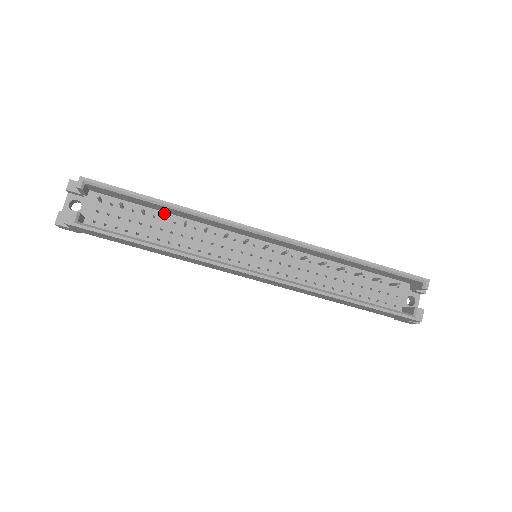
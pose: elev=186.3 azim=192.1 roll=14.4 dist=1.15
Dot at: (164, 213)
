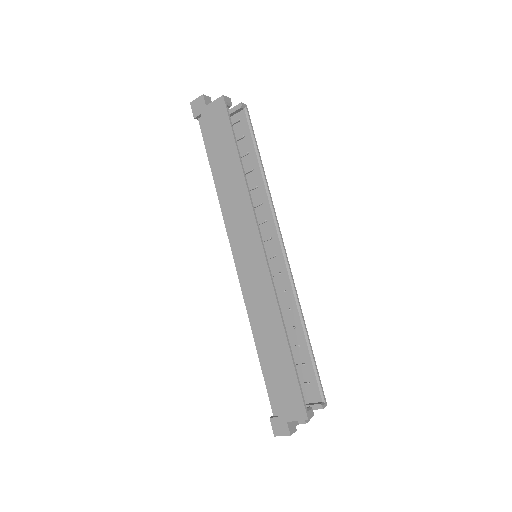
Dot at: occluded
